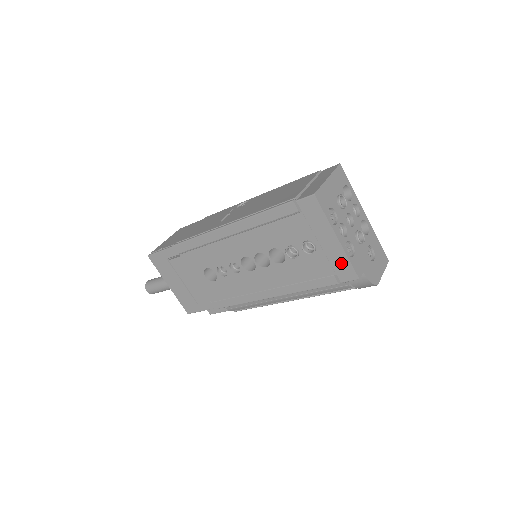
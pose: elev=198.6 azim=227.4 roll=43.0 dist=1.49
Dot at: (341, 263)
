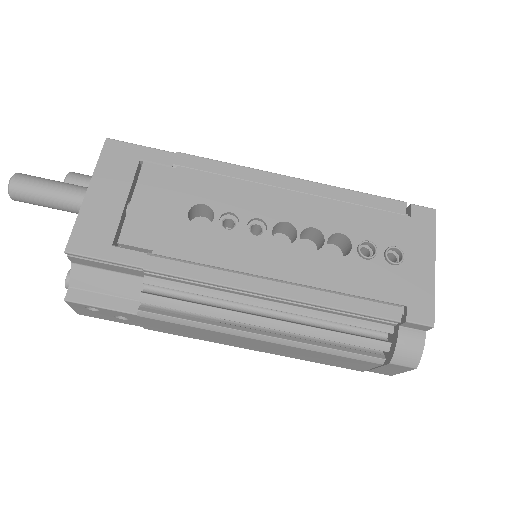
Dot at: (422, 295)
